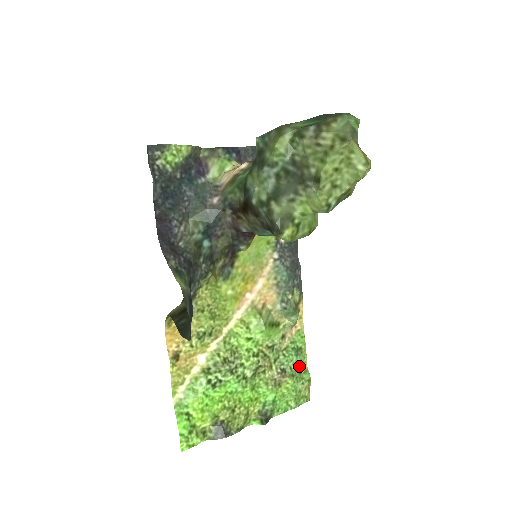
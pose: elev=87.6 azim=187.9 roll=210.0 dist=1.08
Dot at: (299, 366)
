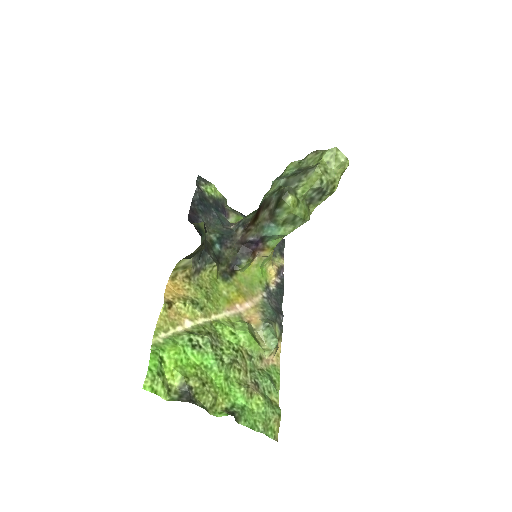
Dot at: (271, 397)
